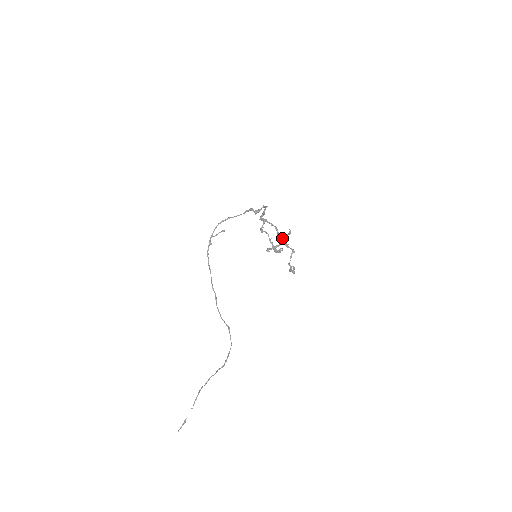
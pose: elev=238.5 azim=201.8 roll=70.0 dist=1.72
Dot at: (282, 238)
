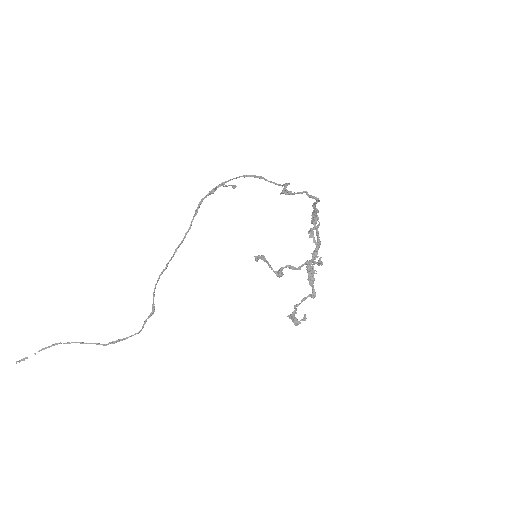
Dot at: (309, 262)
